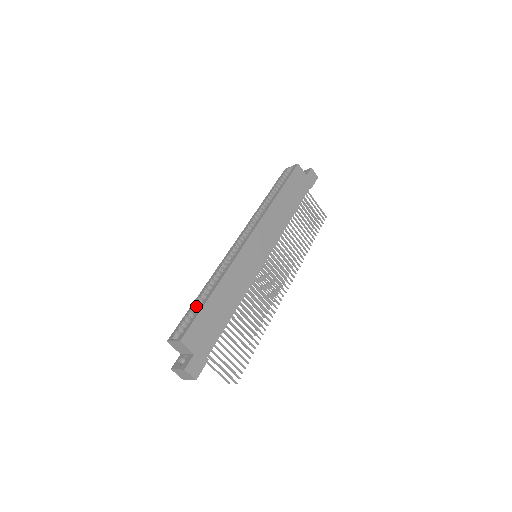
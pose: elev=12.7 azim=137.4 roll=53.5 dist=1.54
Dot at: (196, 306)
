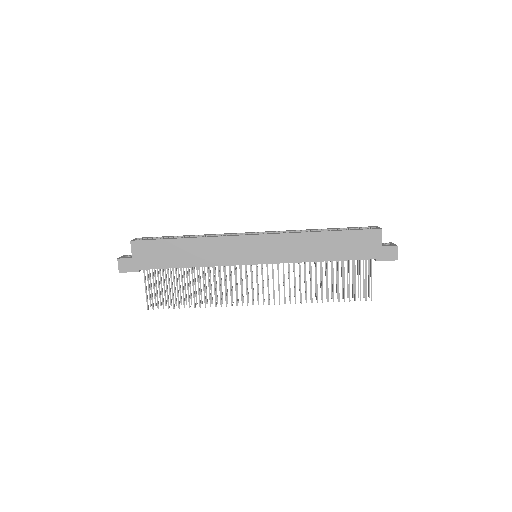
Dot at: occluded
